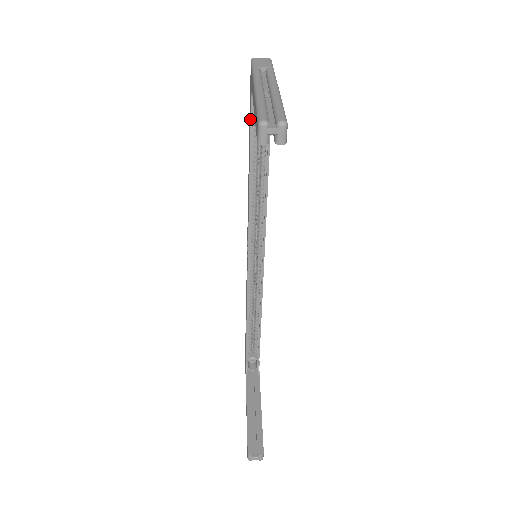
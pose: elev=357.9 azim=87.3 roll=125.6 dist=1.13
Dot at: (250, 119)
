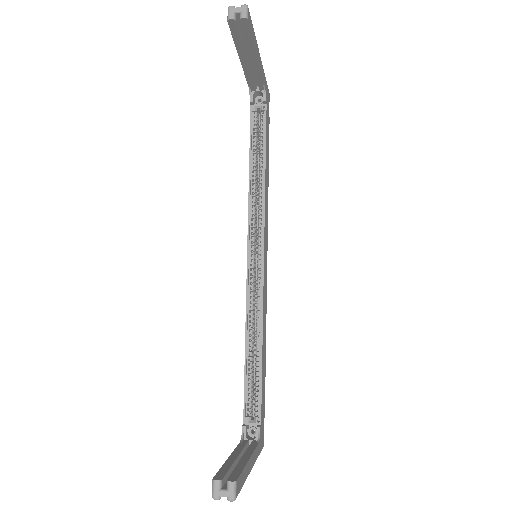
Dot at: (250, 121)
